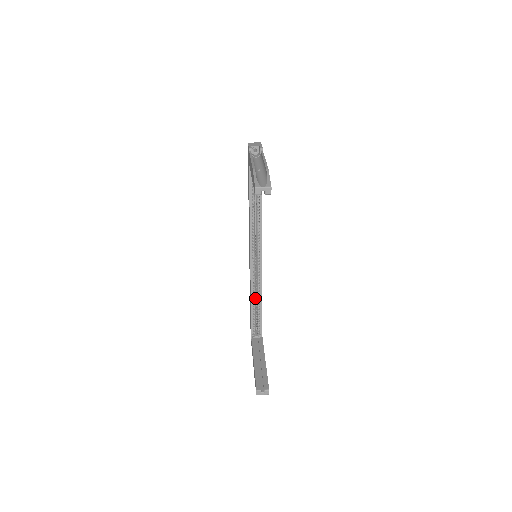
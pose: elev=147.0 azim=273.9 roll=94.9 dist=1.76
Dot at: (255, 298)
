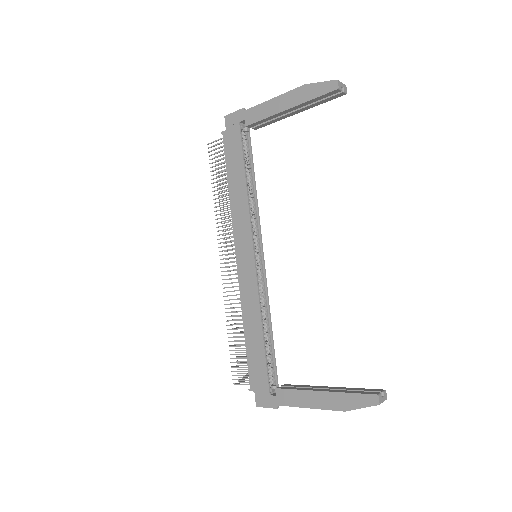
Dot at: occluded
